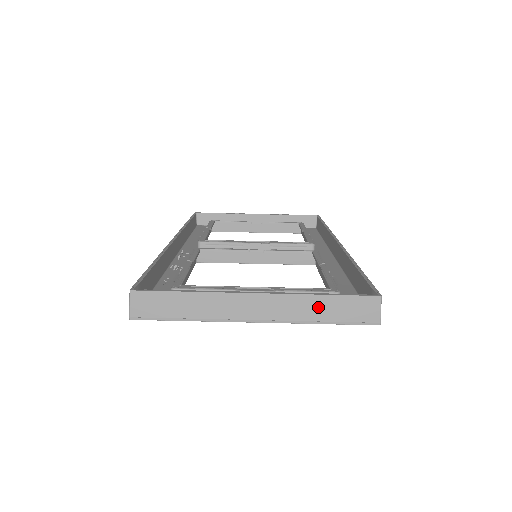
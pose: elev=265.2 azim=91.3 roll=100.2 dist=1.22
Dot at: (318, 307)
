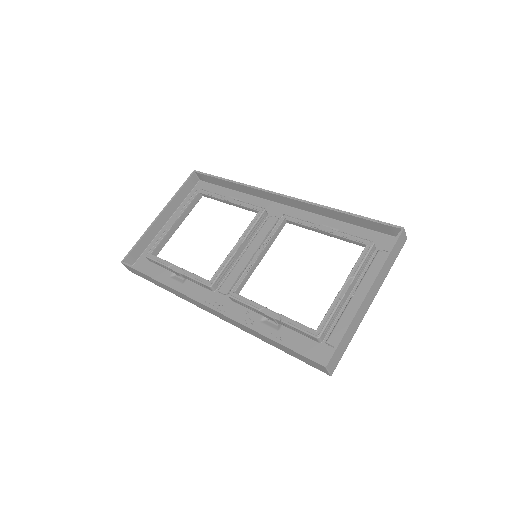
Dot at: (388, 264)
